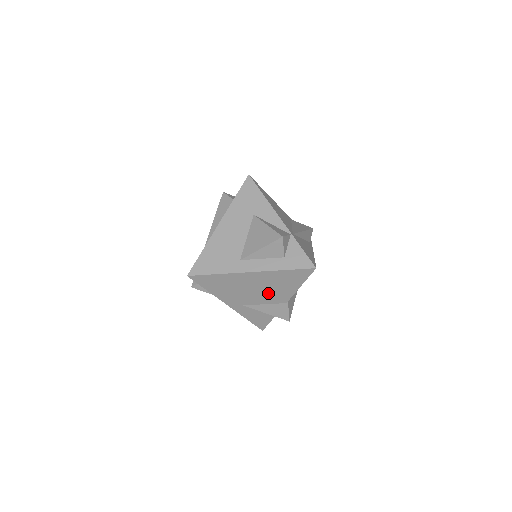
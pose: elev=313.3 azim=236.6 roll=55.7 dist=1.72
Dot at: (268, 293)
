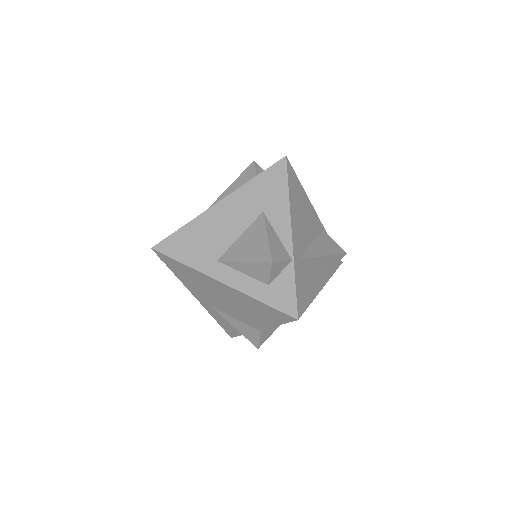
Dot at: (239, 311)
